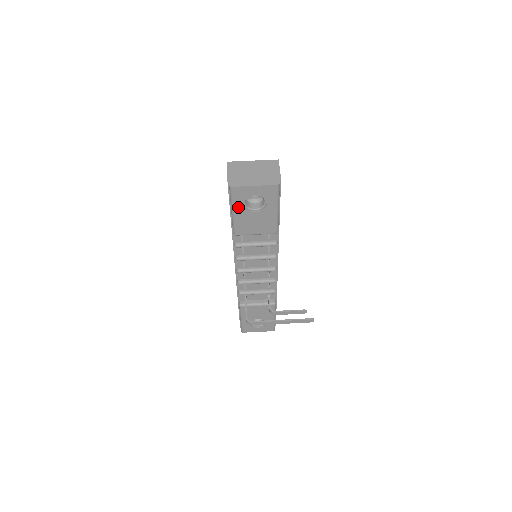
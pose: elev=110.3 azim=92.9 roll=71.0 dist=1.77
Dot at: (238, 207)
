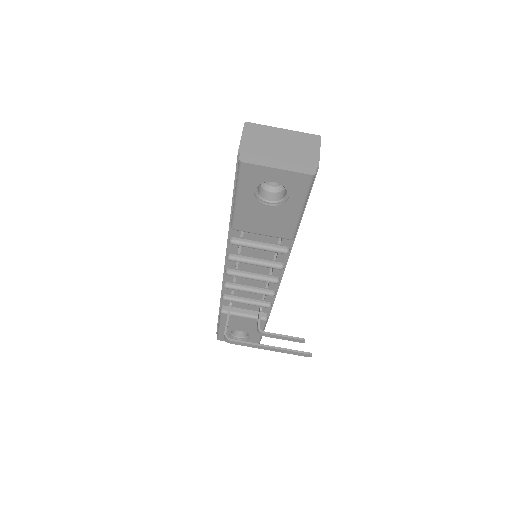
Dot at: (245, 193)
